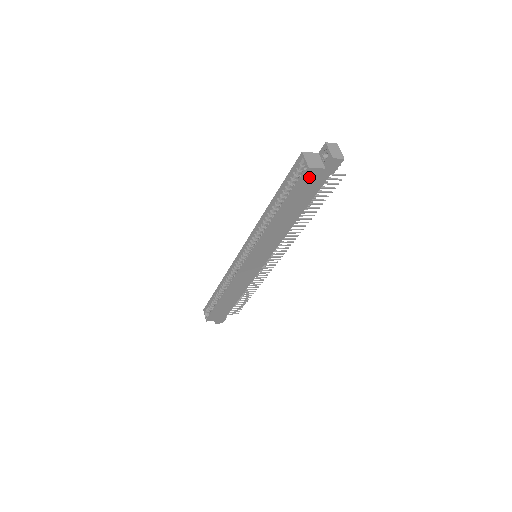
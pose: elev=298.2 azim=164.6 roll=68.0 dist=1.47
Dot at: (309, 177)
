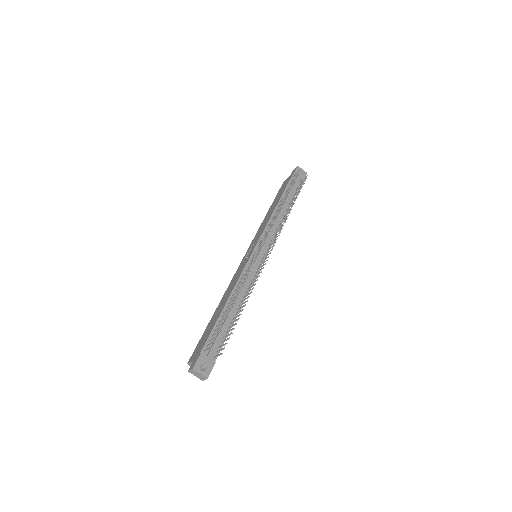
Dot at: occluded
